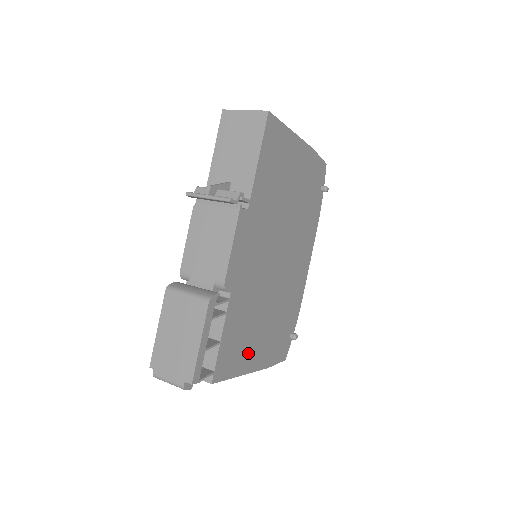
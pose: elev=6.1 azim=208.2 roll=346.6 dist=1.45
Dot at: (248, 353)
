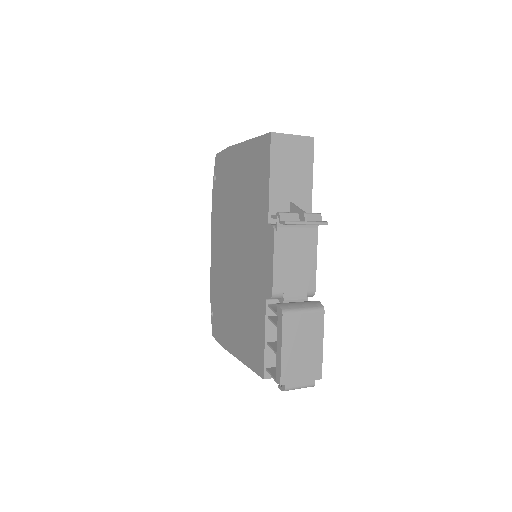
Dot at: occluded
